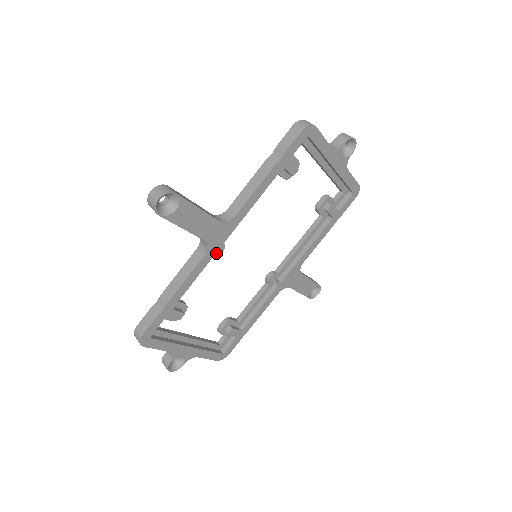
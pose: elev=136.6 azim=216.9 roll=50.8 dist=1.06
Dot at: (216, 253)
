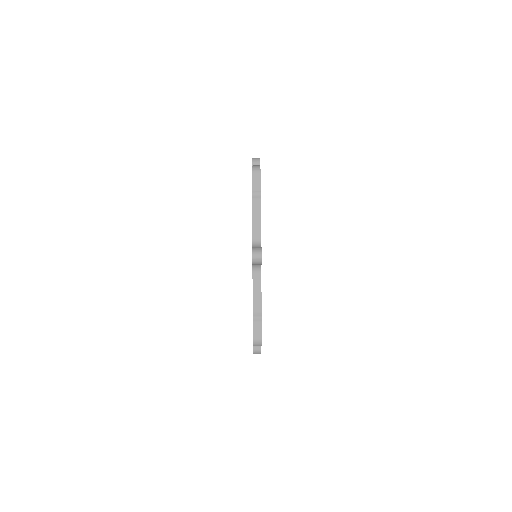
Dot at: occluded
